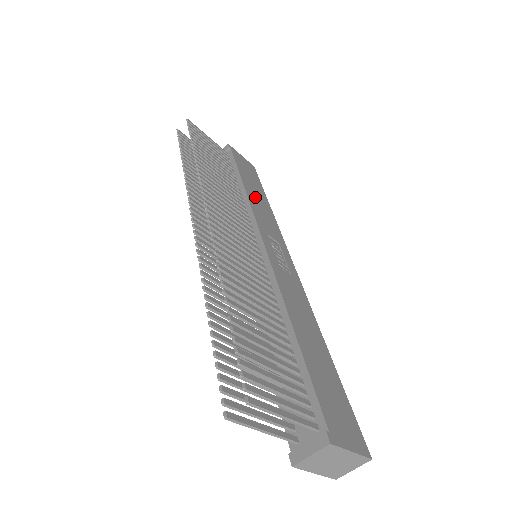
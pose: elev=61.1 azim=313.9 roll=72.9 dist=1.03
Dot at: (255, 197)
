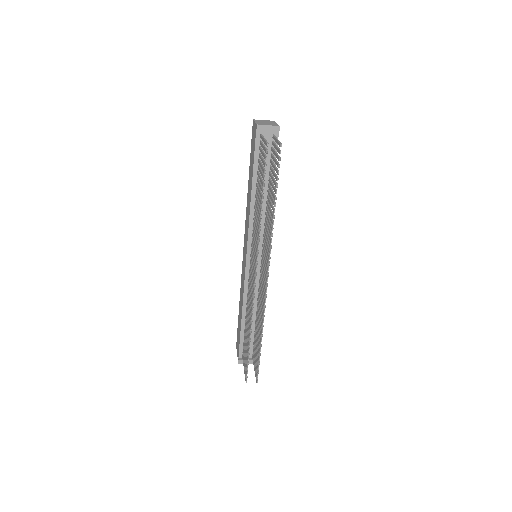
Dot at: occluded
